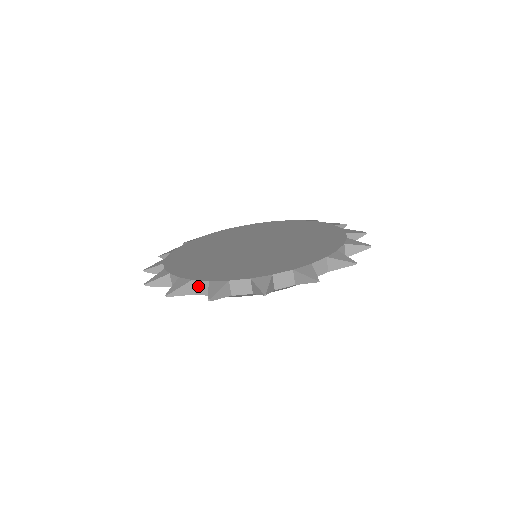
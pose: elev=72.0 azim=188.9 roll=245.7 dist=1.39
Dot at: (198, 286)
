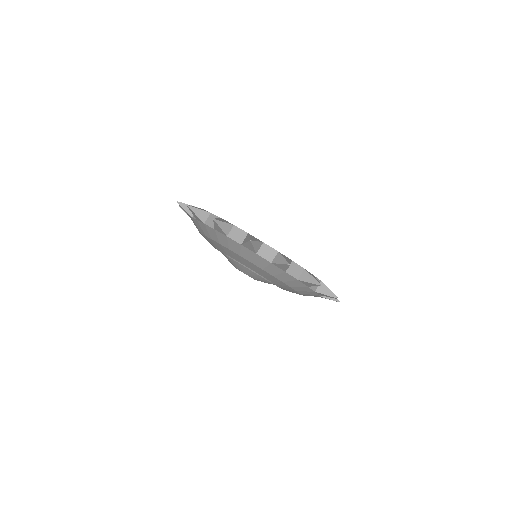
Dot at: occluded
